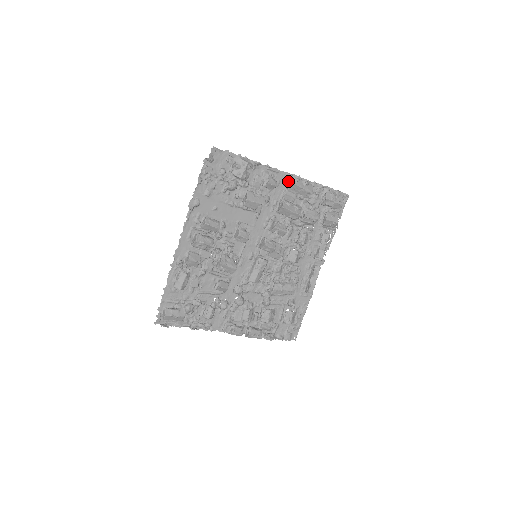
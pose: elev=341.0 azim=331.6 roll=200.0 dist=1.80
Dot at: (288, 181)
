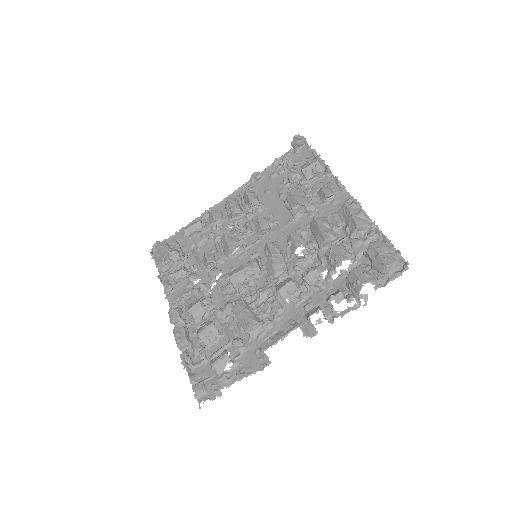
Dot at: occluded
